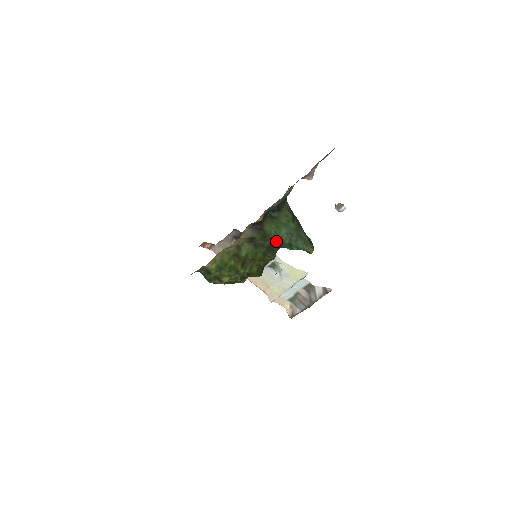
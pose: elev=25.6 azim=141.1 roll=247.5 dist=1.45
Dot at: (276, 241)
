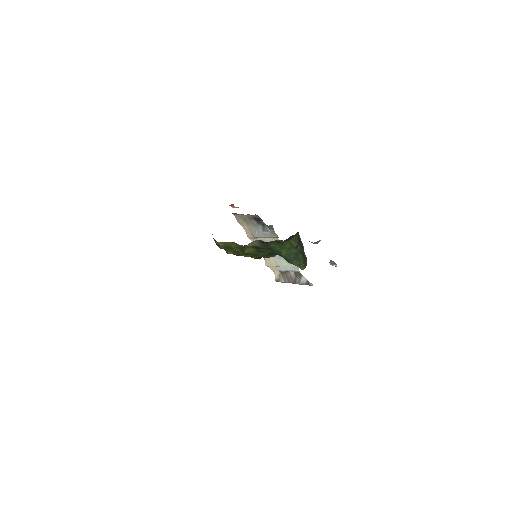
Dot at: (277, 252)
